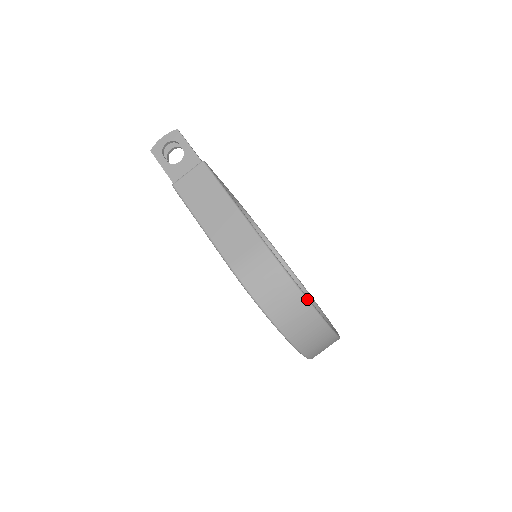
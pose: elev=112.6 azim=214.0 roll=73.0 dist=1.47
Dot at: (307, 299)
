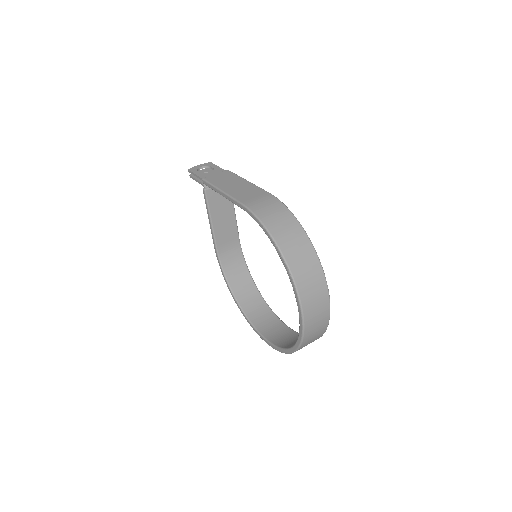
Dot at: (305, 231)
